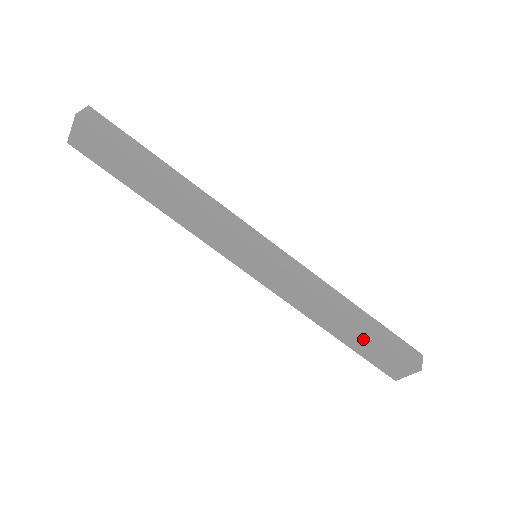
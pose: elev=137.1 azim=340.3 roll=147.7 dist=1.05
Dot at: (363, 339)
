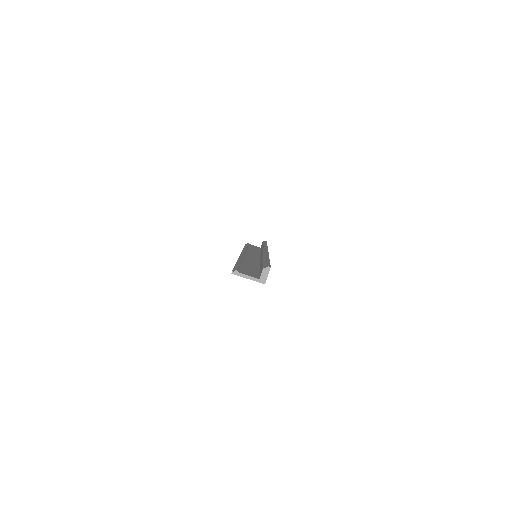
Dot at: occluded
